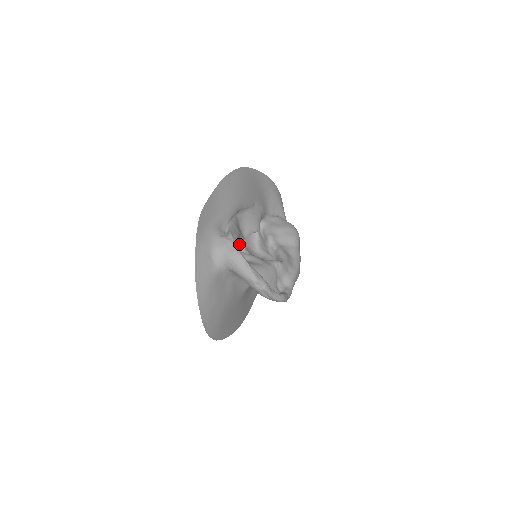
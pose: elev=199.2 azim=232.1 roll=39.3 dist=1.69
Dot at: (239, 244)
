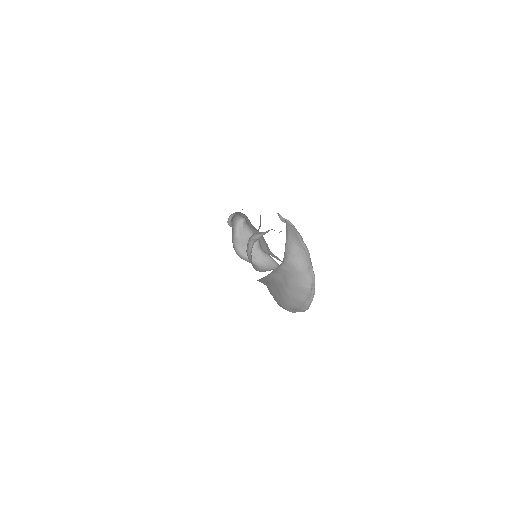
Dot at: (259, 237)
